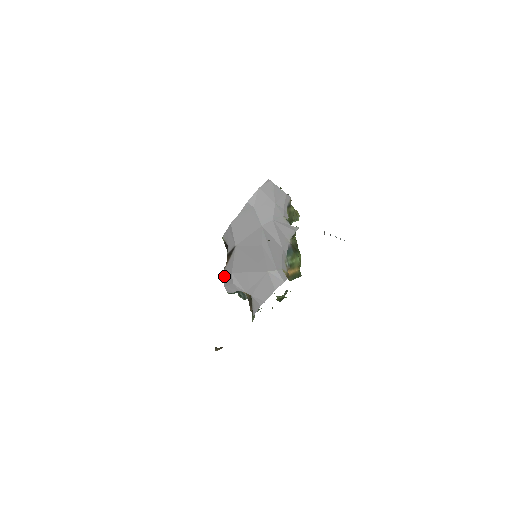
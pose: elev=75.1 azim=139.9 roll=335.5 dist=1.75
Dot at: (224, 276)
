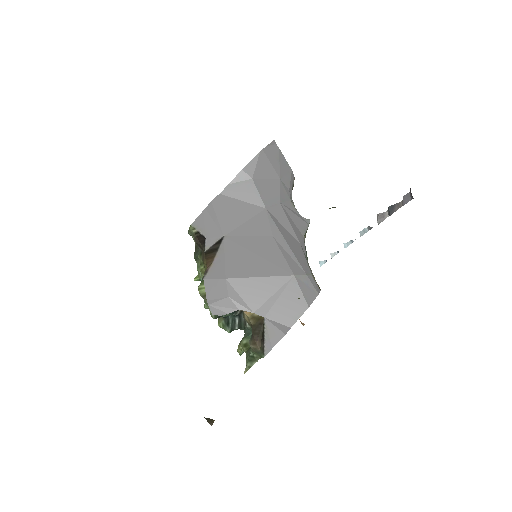
Dot at: (207, 286)
